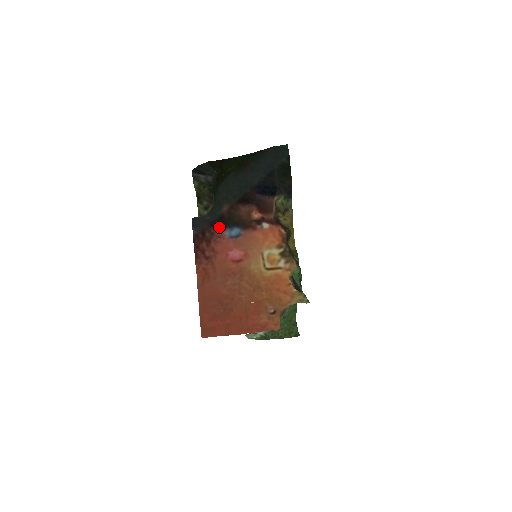
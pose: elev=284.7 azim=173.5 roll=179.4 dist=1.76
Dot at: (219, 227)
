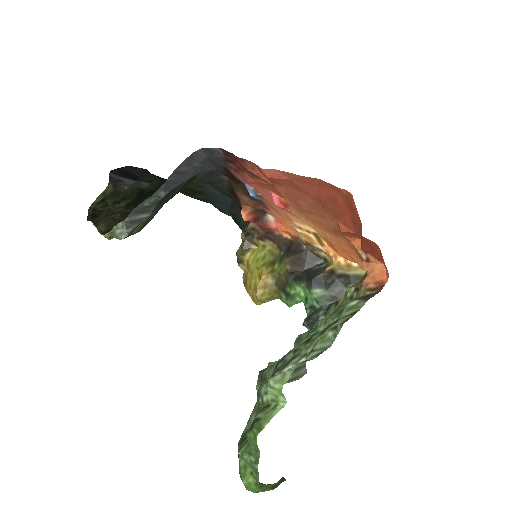
Dot at: (235, 176)
